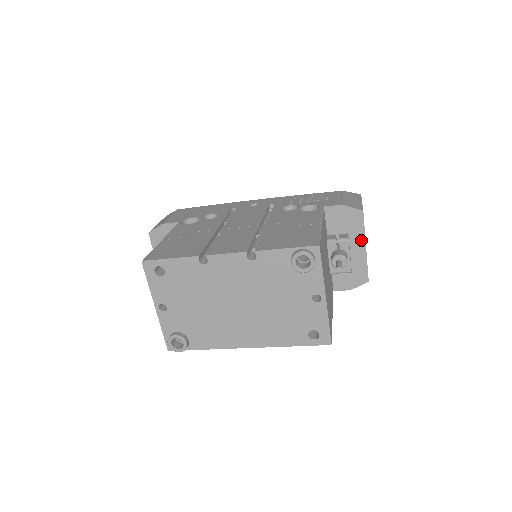
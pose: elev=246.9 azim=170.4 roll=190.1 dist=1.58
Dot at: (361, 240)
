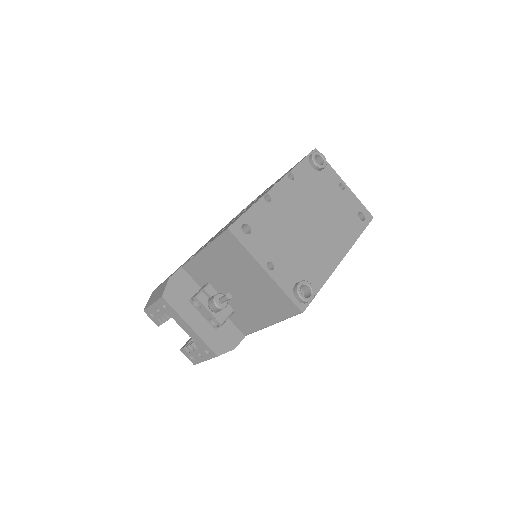
Dot at: occluded
